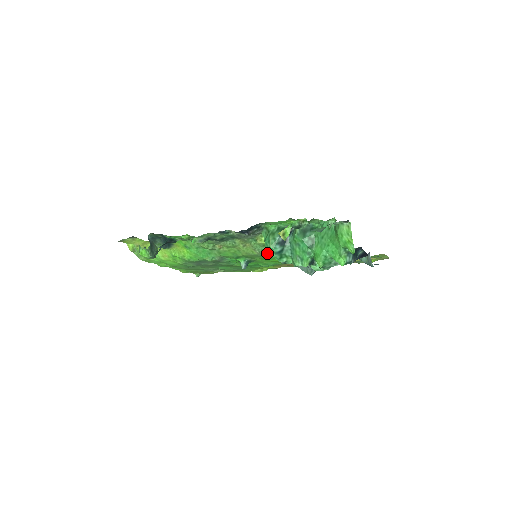
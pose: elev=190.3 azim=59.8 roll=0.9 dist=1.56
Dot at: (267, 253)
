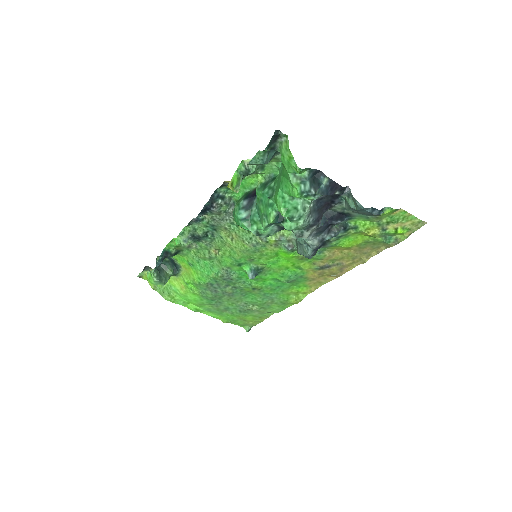
Dot at: (257, 242)
